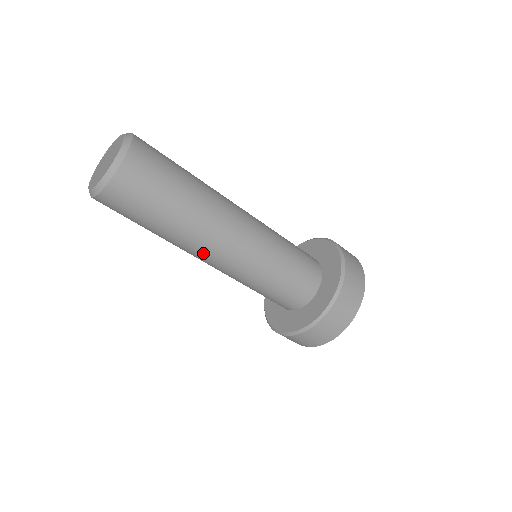
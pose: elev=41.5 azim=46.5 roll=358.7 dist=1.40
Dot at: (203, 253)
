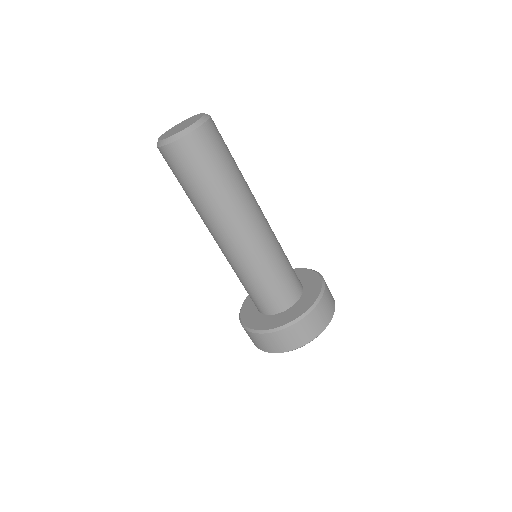
Dot at: (250, 212)
